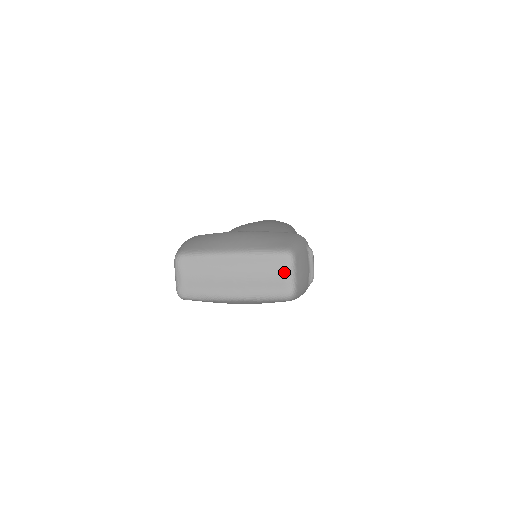
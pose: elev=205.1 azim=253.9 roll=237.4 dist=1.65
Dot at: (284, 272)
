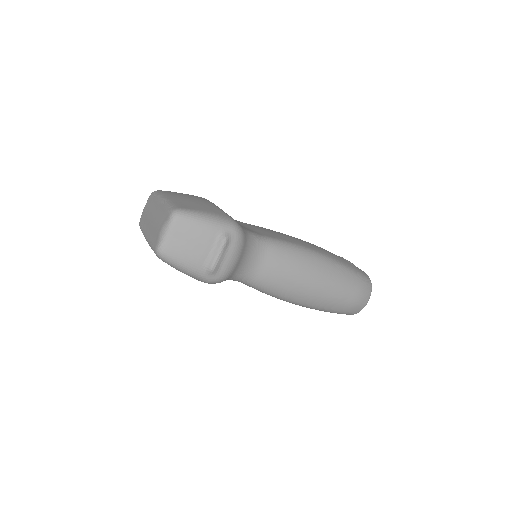
Dot at: (162, 226)
